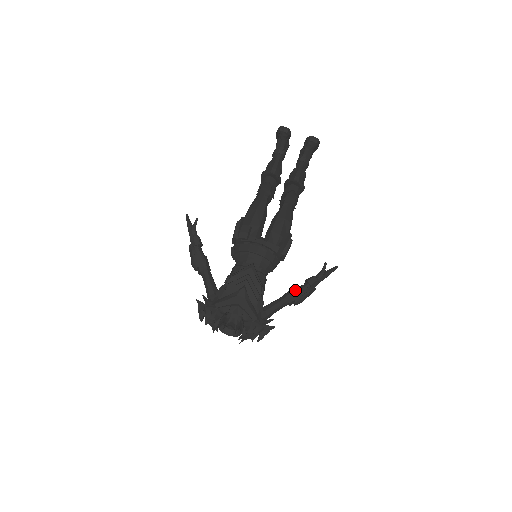
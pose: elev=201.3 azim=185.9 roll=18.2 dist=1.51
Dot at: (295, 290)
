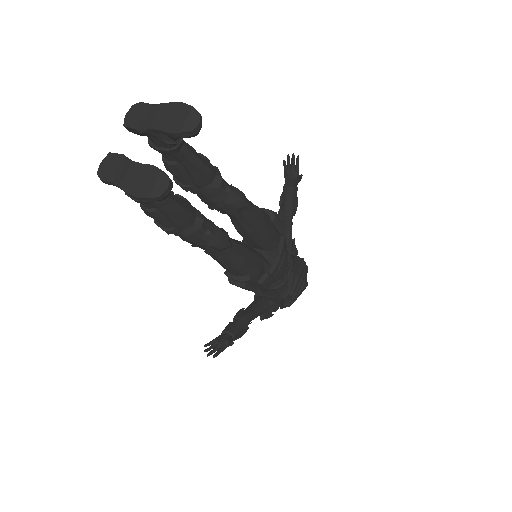
Dot at: (292, 215)
